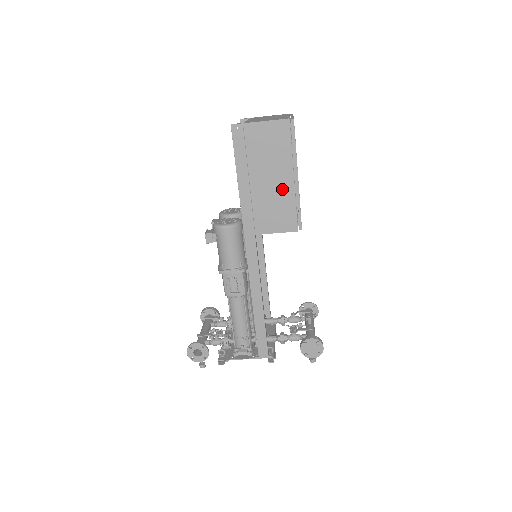
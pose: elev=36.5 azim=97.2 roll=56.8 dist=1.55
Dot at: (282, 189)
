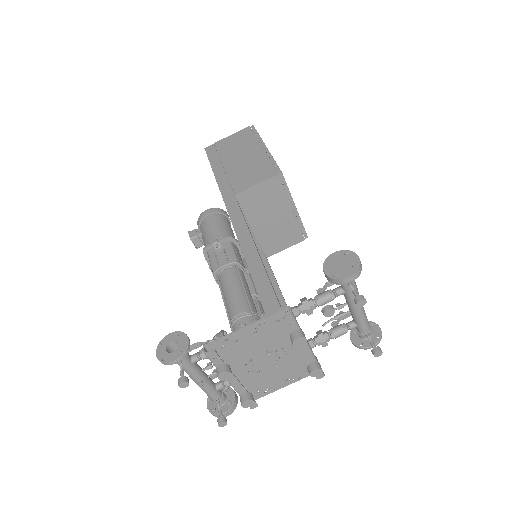
Dot at: (254, 158)
